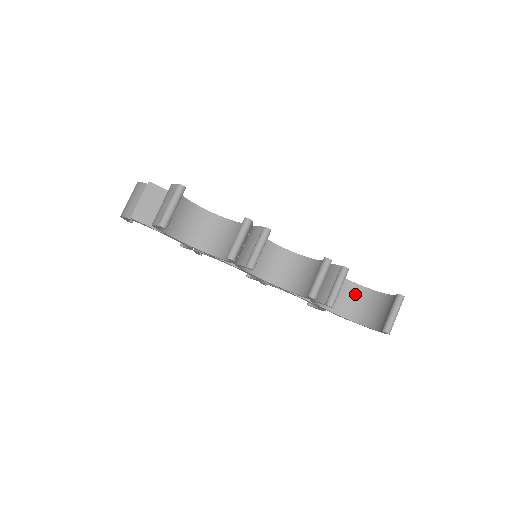
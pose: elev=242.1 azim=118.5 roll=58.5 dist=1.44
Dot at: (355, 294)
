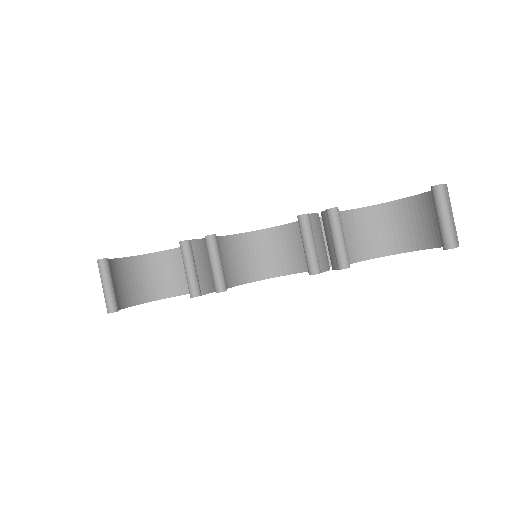
Dot at: (401, 215)
